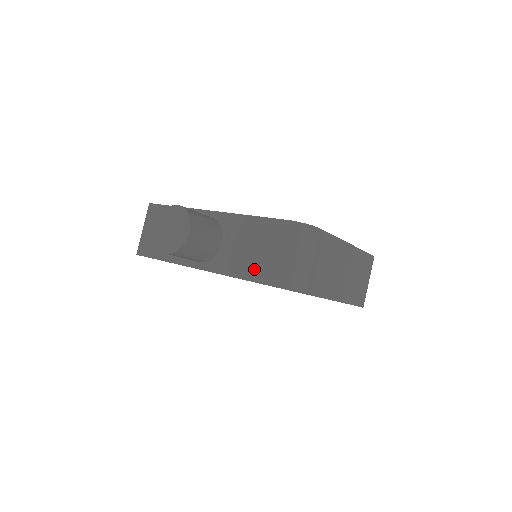
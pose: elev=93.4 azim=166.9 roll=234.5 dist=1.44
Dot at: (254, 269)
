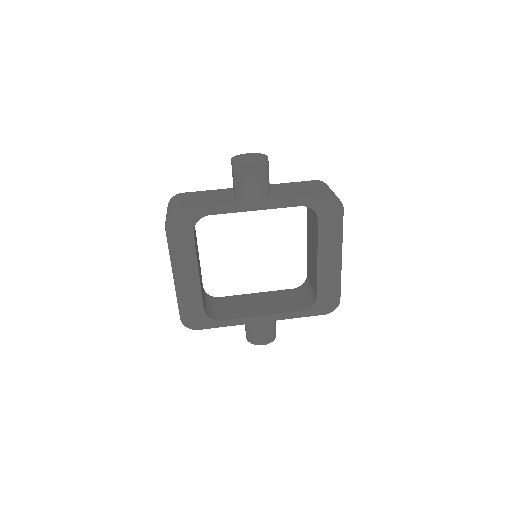
Dot at: (307, 193)
